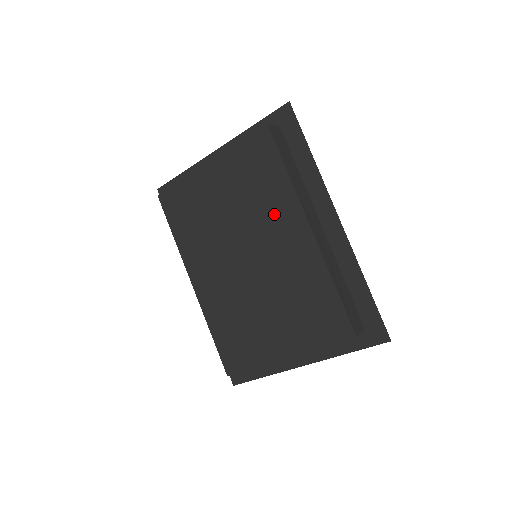
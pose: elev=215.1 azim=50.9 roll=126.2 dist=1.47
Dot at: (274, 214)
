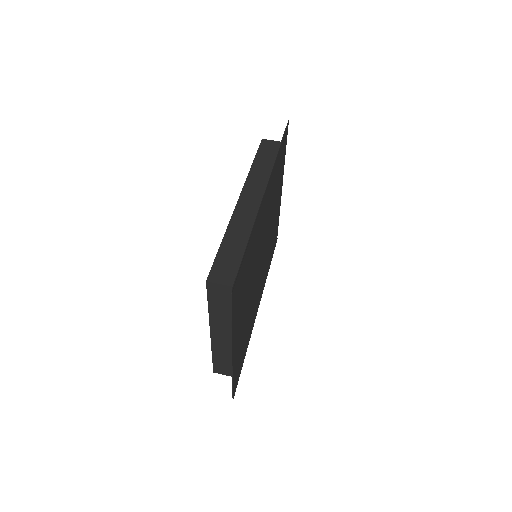
Dot at: occluded
